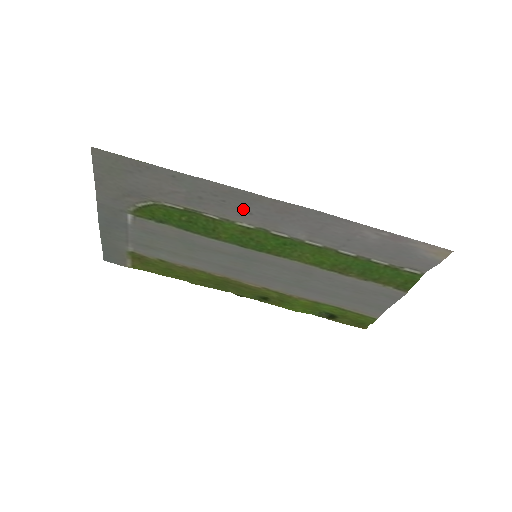
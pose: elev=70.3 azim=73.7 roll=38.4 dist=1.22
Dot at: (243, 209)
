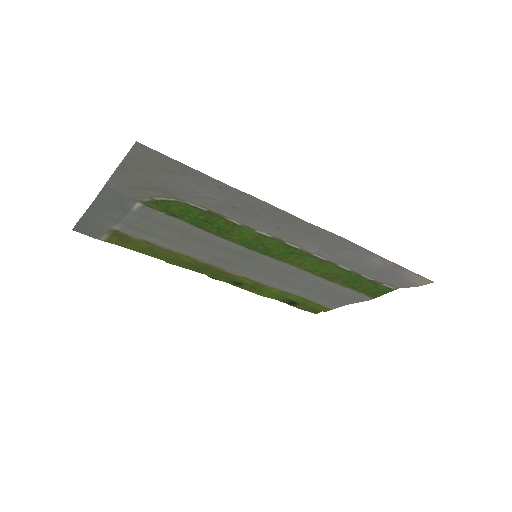
Dot at: (273, 223)
